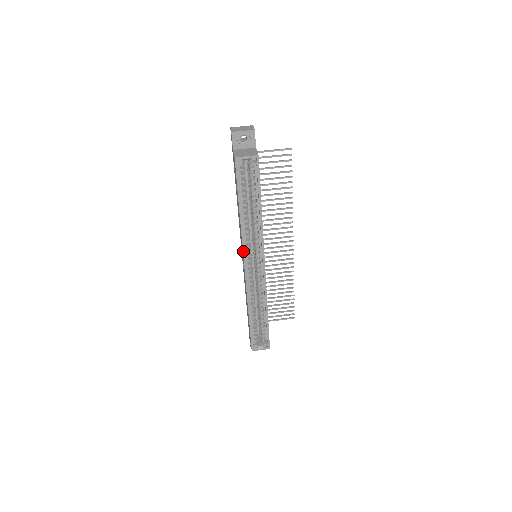
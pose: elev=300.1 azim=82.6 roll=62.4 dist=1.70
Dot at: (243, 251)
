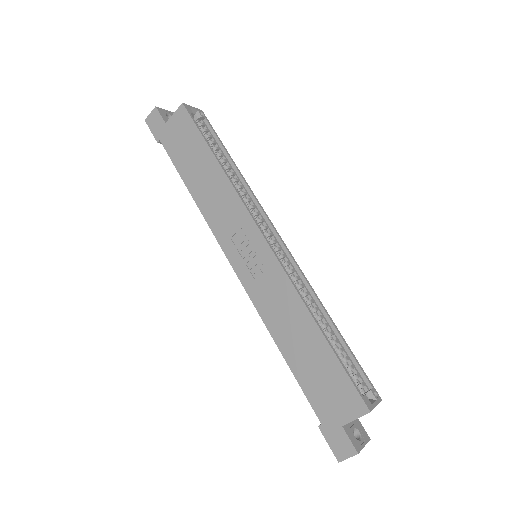
Dot at: (250, 214)
